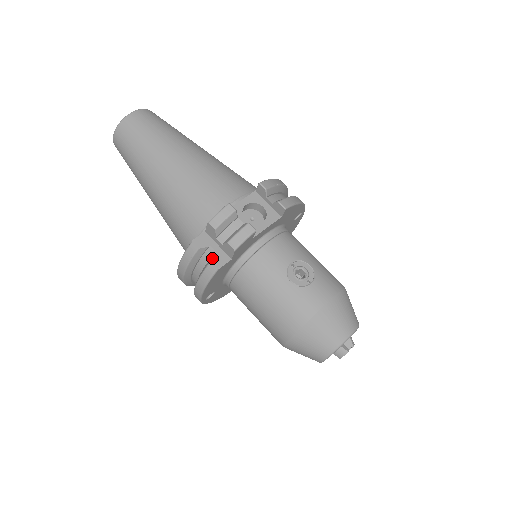
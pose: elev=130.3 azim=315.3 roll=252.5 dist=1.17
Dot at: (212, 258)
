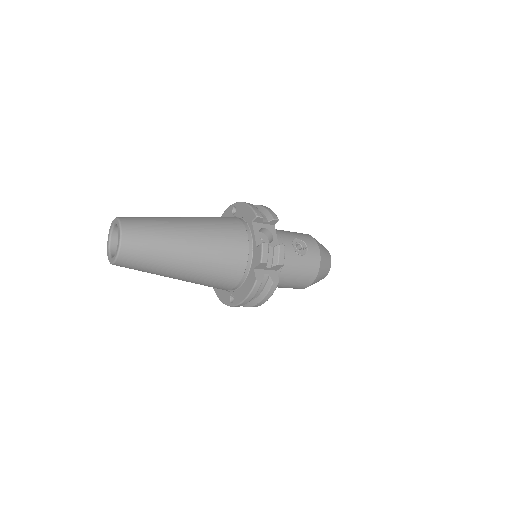
Dot at: (271, 279)
